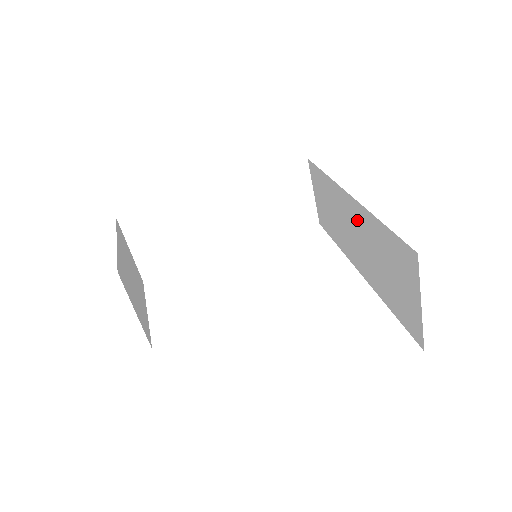
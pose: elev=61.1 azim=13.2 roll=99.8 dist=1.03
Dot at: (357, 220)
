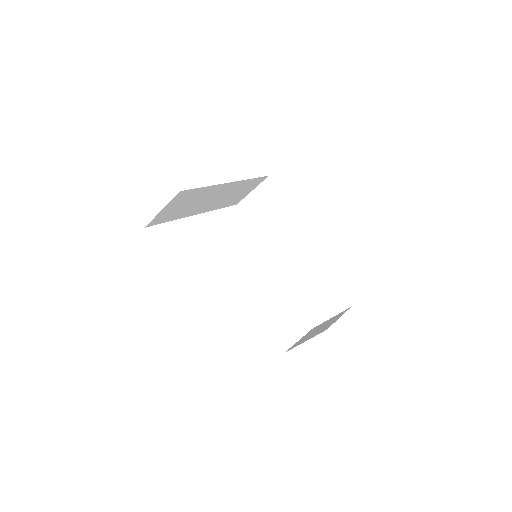
Dot at: (306, 255)
